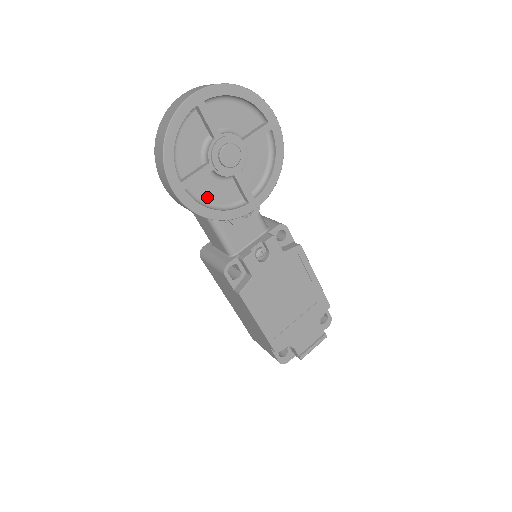
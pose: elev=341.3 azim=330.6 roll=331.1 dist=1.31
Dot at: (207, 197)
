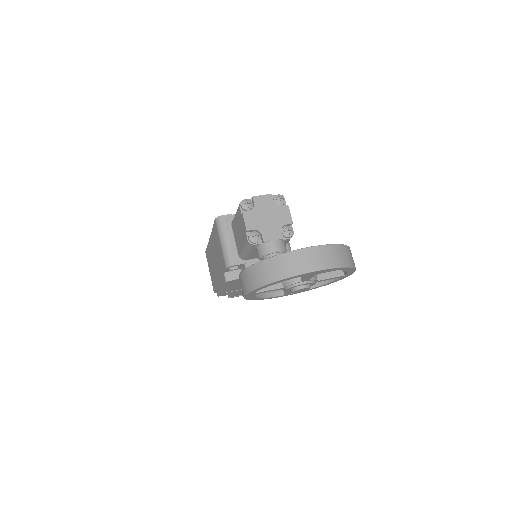
Dot at: occluded
